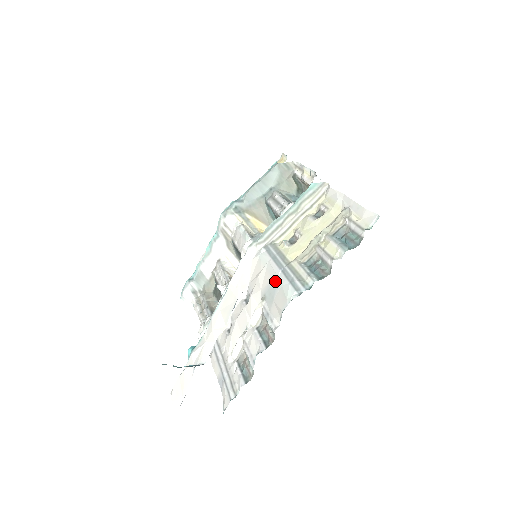
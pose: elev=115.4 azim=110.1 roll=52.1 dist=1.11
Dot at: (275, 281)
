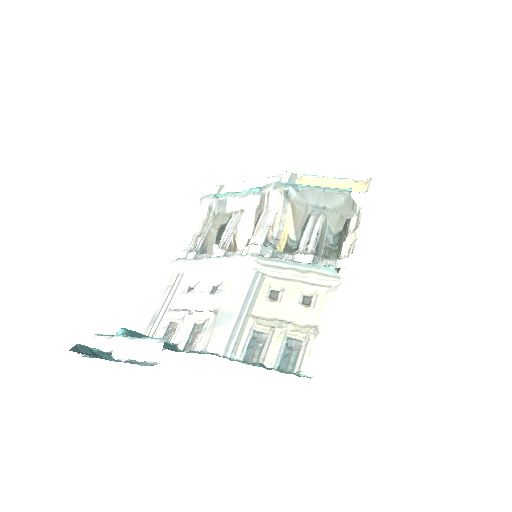
Dot at: (229, 316)
